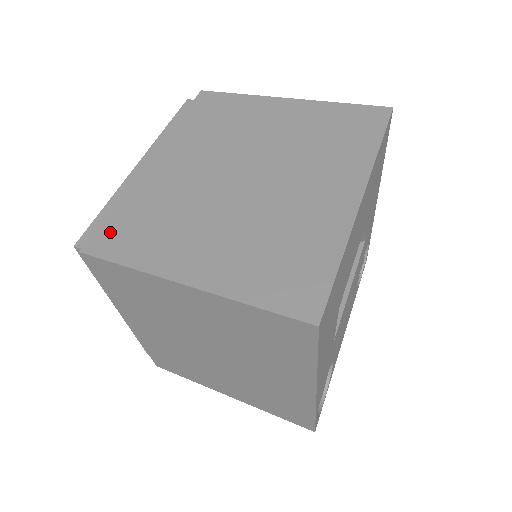
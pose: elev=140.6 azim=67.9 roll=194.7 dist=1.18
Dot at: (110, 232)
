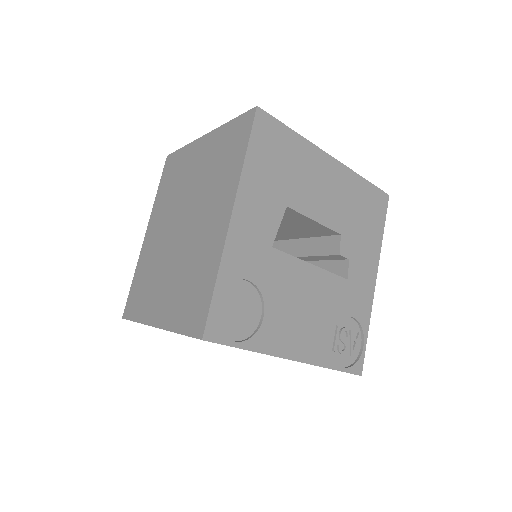
Dot at: occluded
